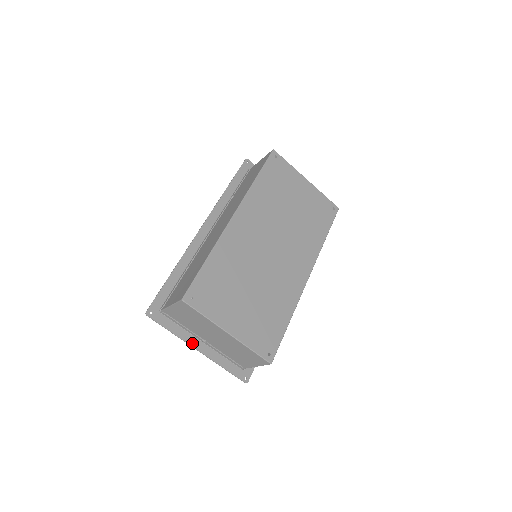
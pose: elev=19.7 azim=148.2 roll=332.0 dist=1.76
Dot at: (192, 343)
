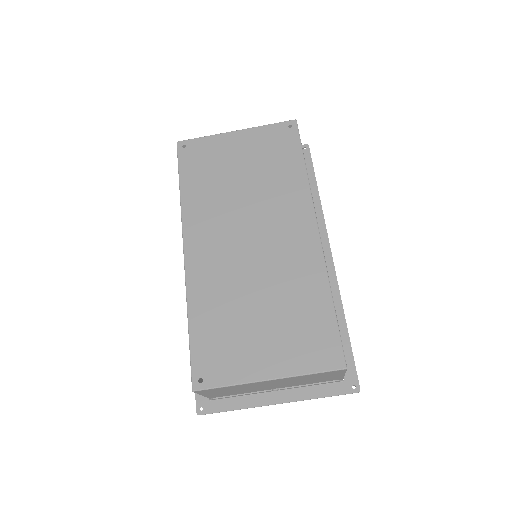
Dot at: (265, 402)
